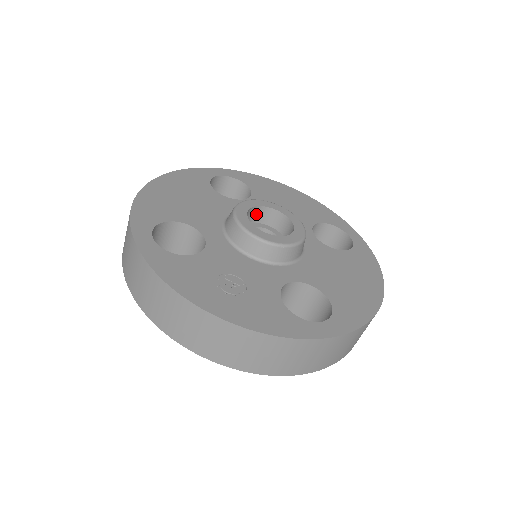
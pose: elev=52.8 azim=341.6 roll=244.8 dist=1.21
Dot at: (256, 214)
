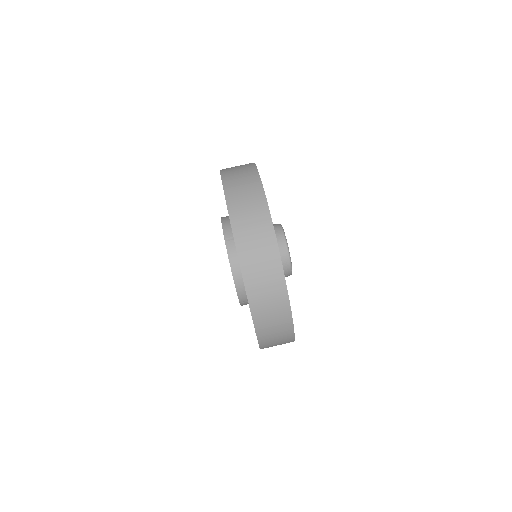
Dot at: occluded
